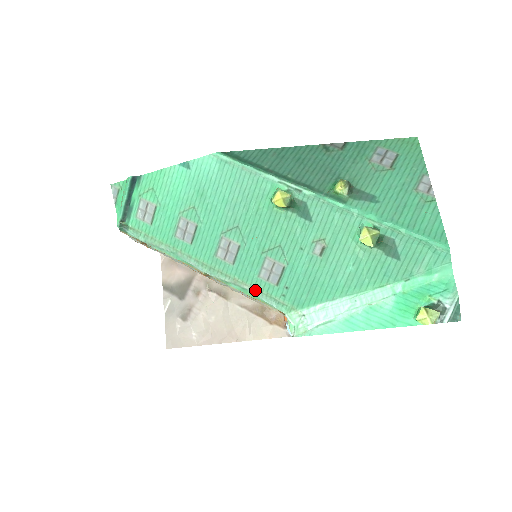
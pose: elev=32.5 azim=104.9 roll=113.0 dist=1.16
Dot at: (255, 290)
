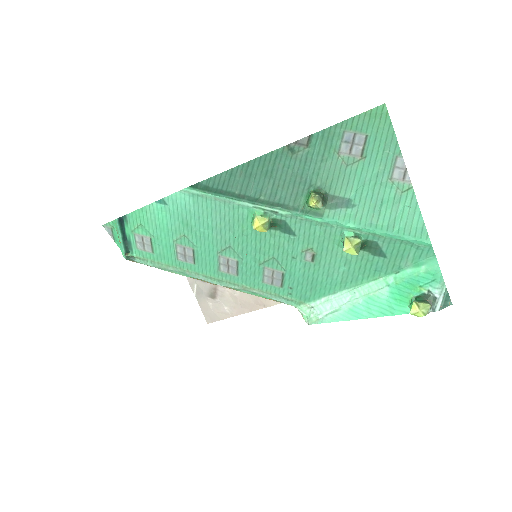
Dot at: (264, 293)
